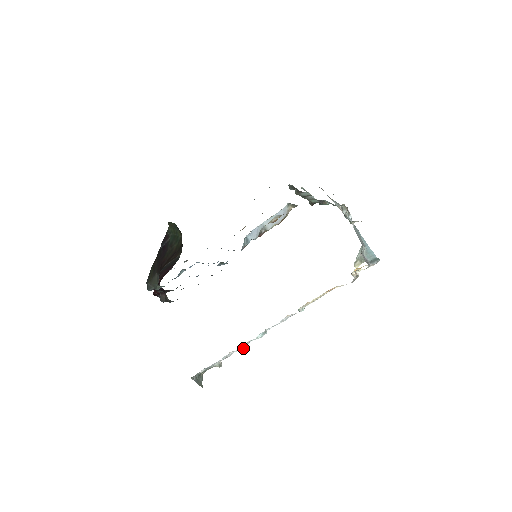
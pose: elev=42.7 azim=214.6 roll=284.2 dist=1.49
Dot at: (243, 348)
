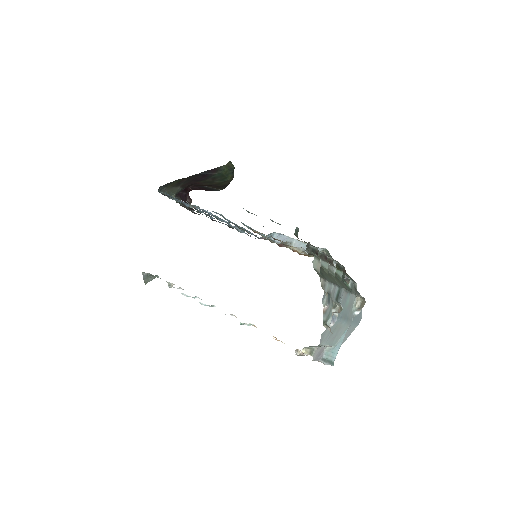
Dot at: occluded
